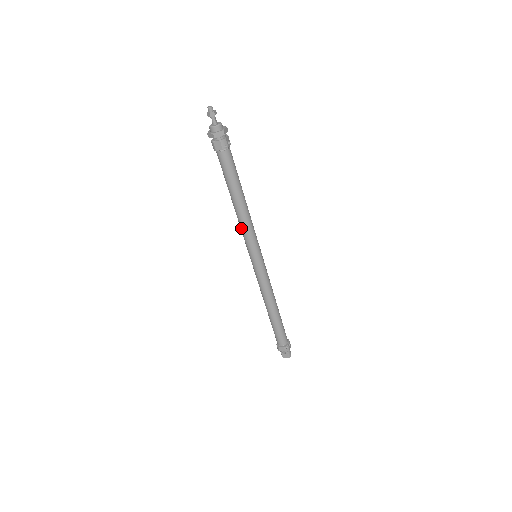
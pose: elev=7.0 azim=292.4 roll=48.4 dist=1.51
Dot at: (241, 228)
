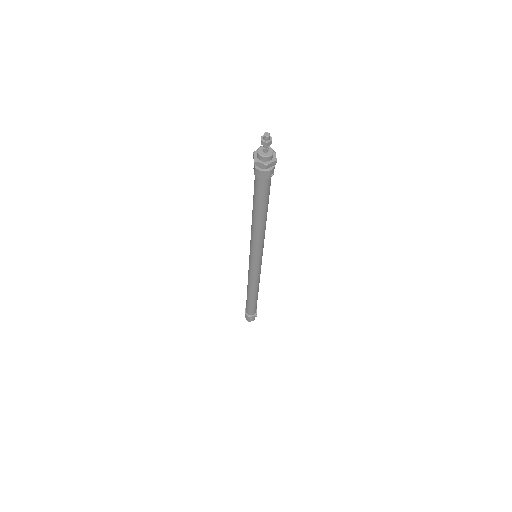
Dot at: (254, 239)
